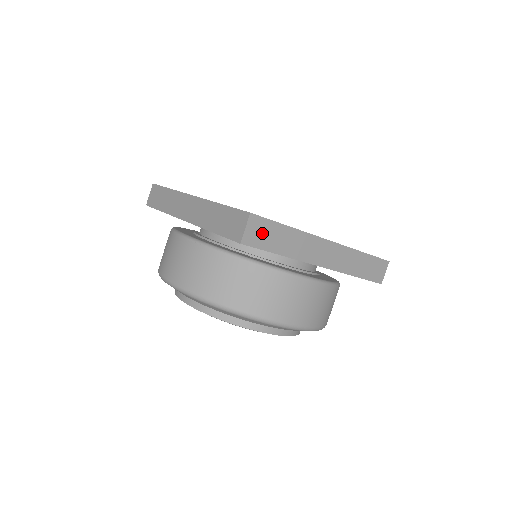
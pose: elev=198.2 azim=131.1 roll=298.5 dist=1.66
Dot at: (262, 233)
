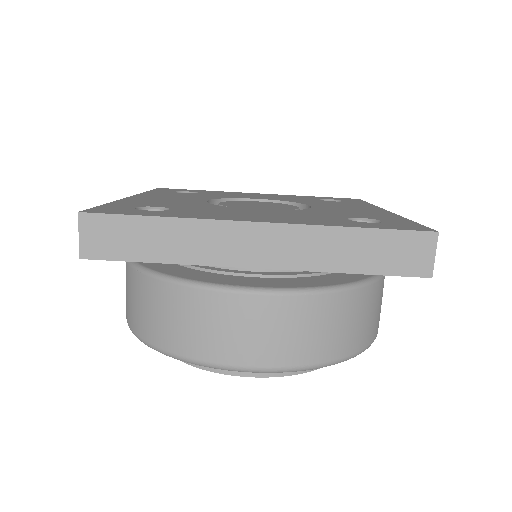
Dot at: occluded
